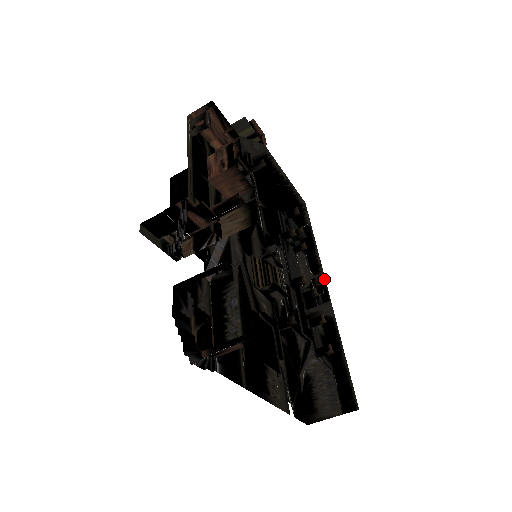
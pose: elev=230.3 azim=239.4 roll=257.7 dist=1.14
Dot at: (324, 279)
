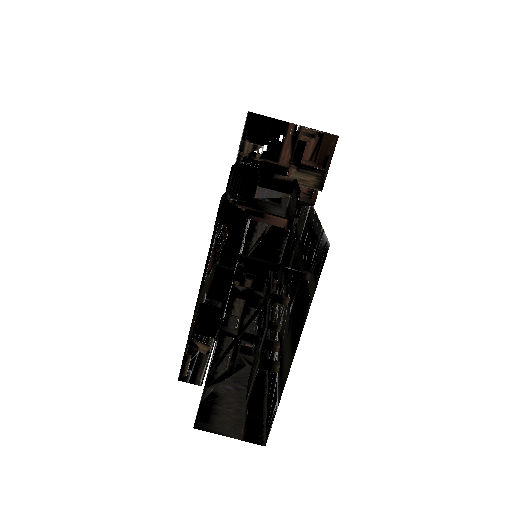
Dot at: occluded
